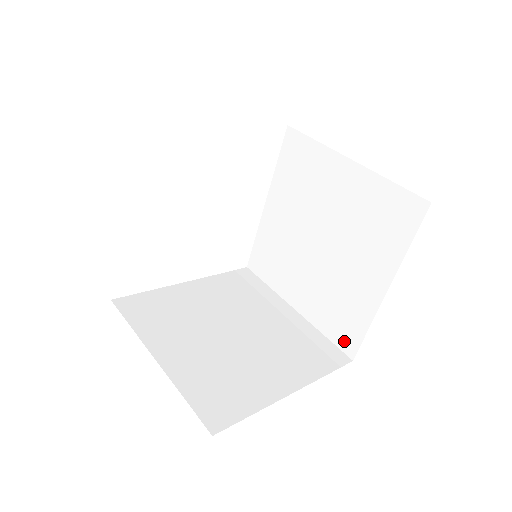
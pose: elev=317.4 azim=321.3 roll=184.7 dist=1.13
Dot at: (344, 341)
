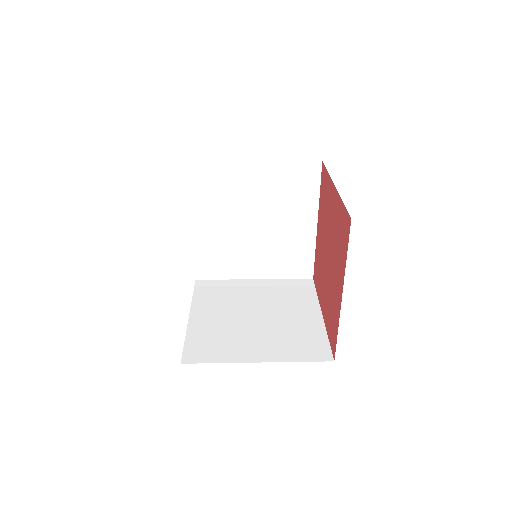
Dot at: (302, 272)
